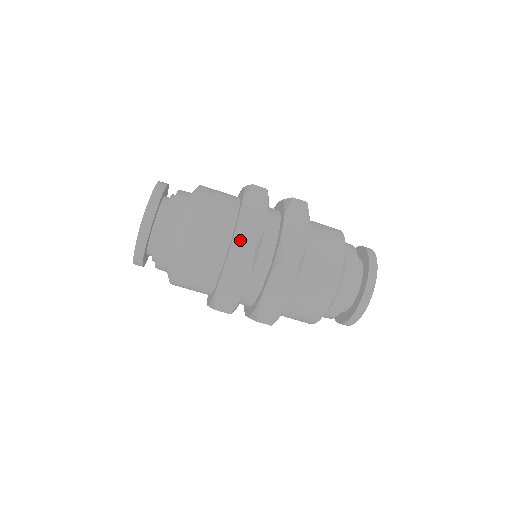
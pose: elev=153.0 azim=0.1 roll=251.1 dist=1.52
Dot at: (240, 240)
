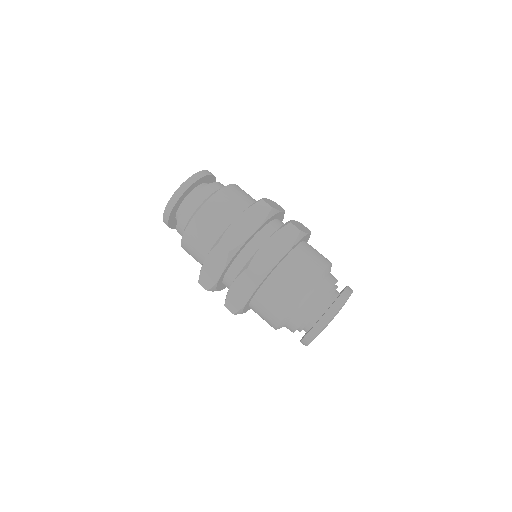
Dot at: (222, 240)
